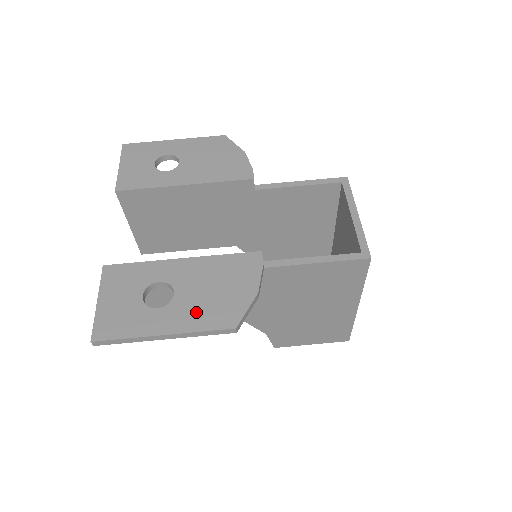
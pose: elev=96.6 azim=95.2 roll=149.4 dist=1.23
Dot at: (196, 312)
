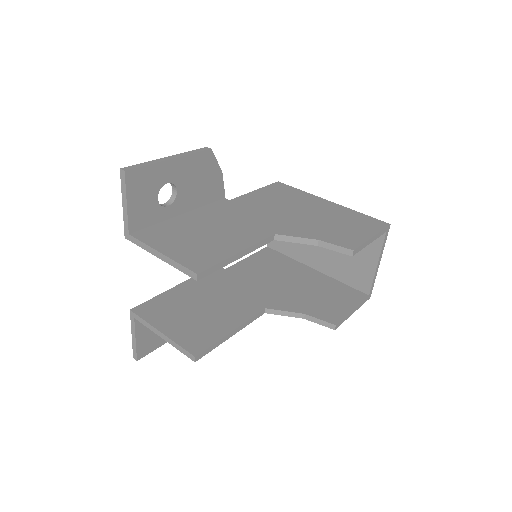
Dot at: occluded
